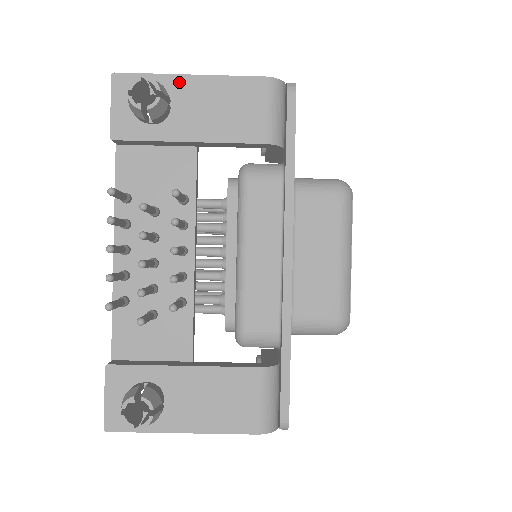
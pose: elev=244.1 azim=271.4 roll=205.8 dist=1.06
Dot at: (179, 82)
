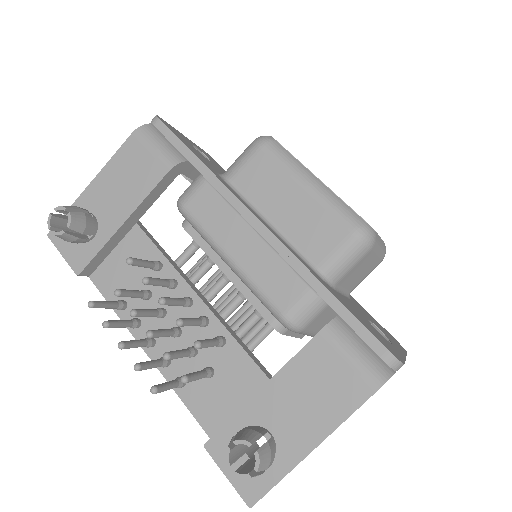
Dot at: (87, 196)
